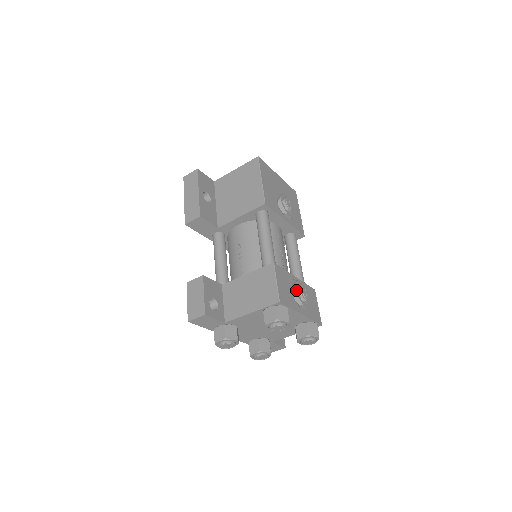
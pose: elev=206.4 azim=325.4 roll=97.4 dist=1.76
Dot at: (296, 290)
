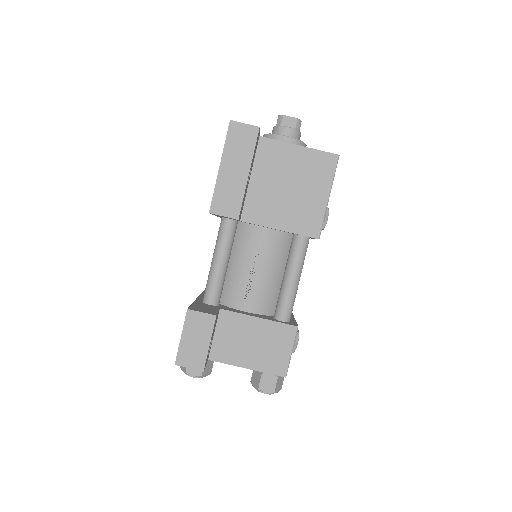
Dot at: (295, 345)
